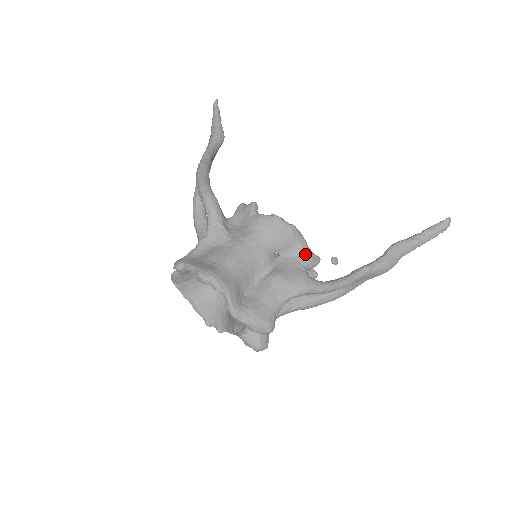
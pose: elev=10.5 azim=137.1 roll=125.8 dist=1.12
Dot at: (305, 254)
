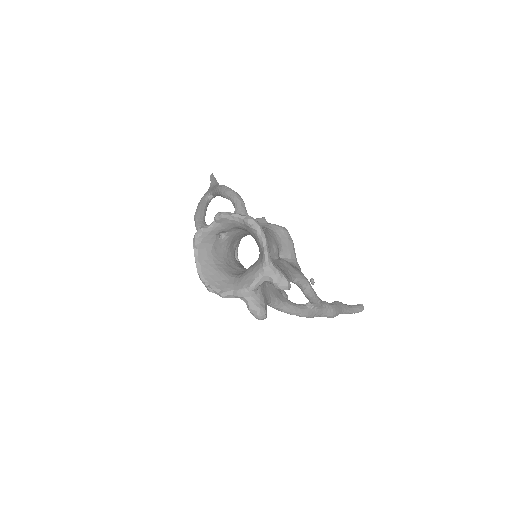
Dot at: (297, 264)
